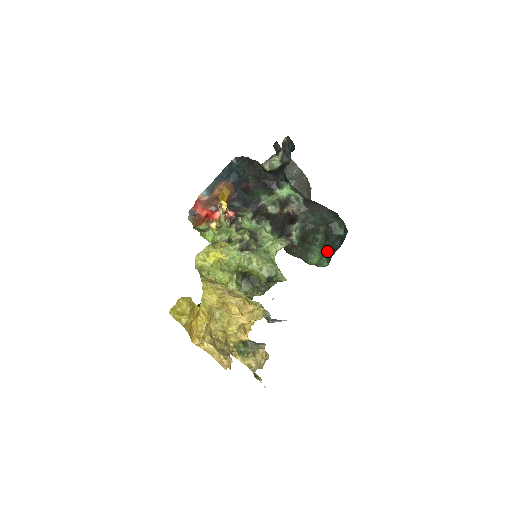
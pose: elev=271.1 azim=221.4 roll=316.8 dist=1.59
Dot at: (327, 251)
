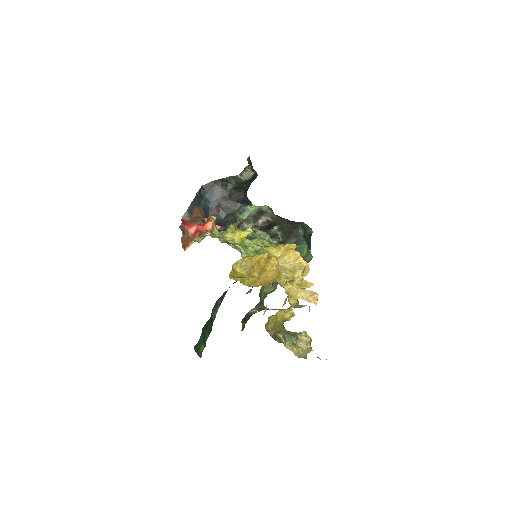
Dot at: (308, 245)
